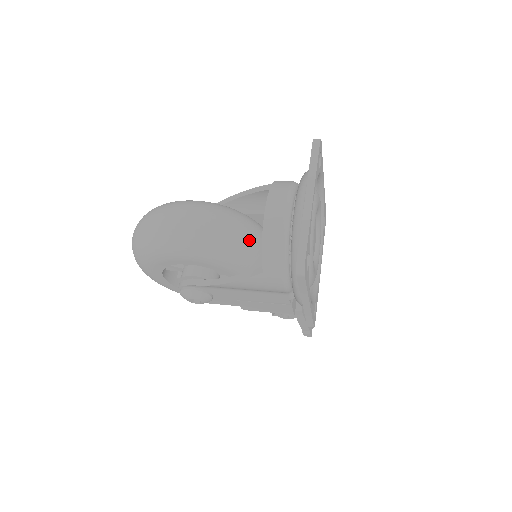
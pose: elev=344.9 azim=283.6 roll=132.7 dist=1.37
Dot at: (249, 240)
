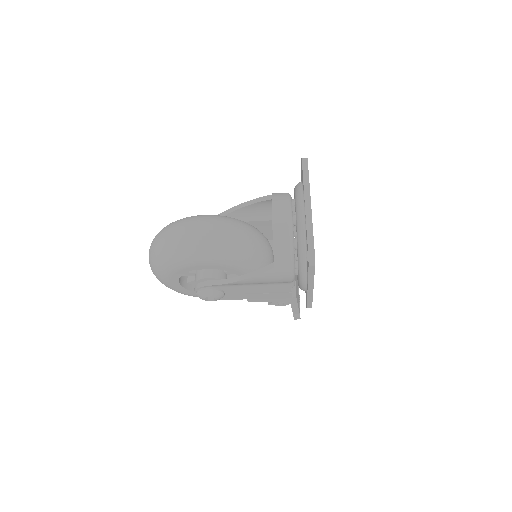
Dot at: (255, 243)
